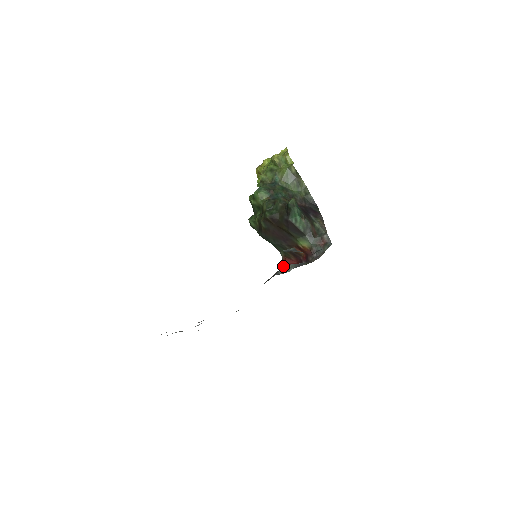
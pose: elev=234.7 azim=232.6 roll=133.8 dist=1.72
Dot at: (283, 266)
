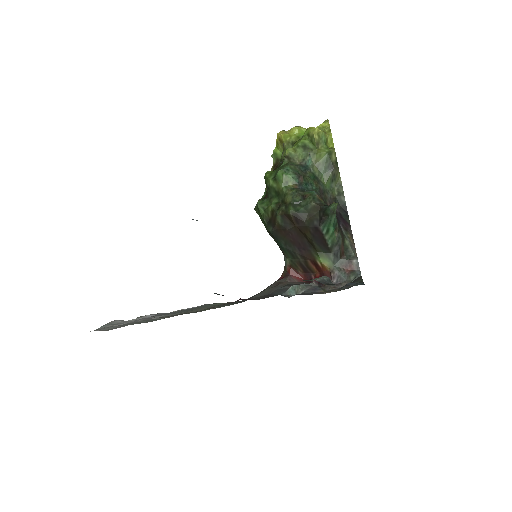
Dot at: (293, 285)
